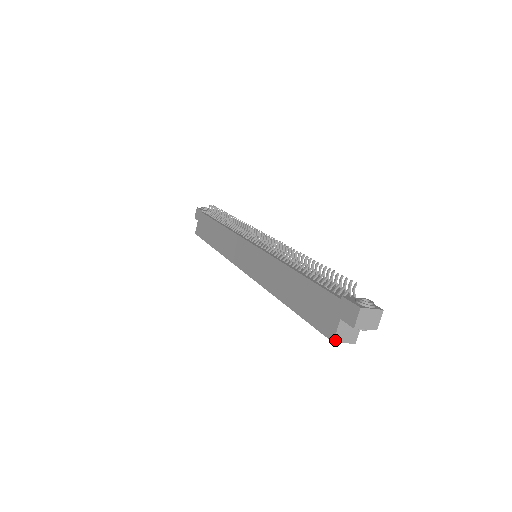
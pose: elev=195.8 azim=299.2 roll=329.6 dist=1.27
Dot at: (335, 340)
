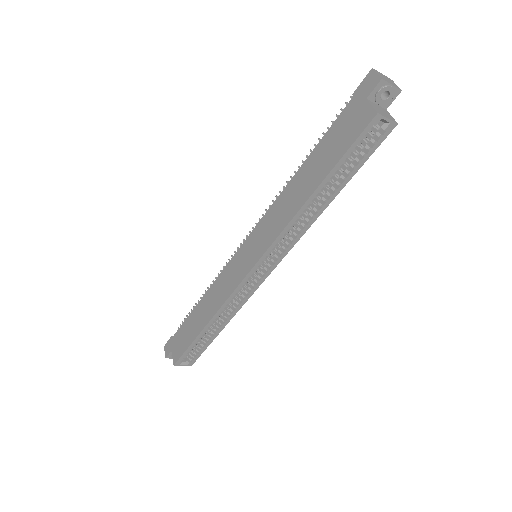
Dot at: (377, 112)
